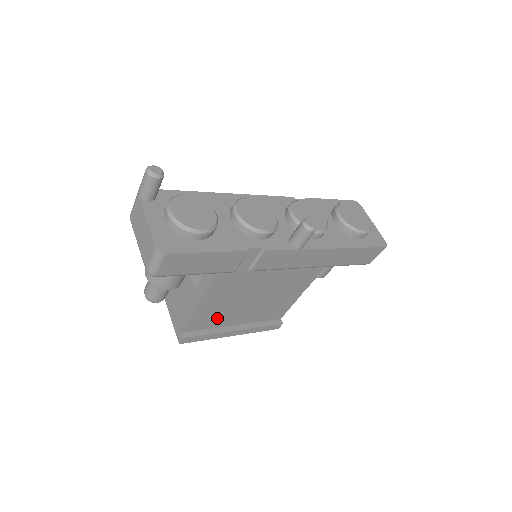
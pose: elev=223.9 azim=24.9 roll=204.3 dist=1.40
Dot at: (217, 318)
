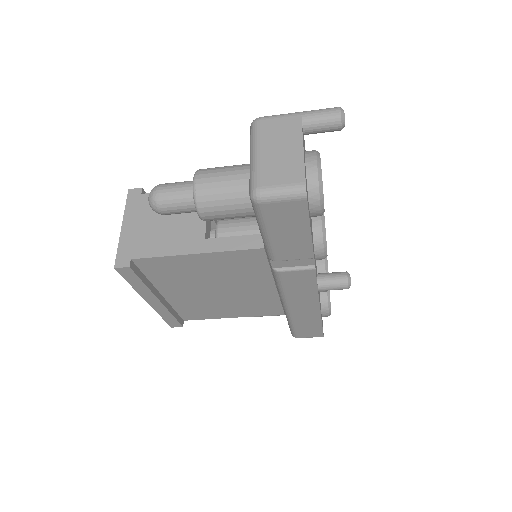
Dot at: (172, 277)
